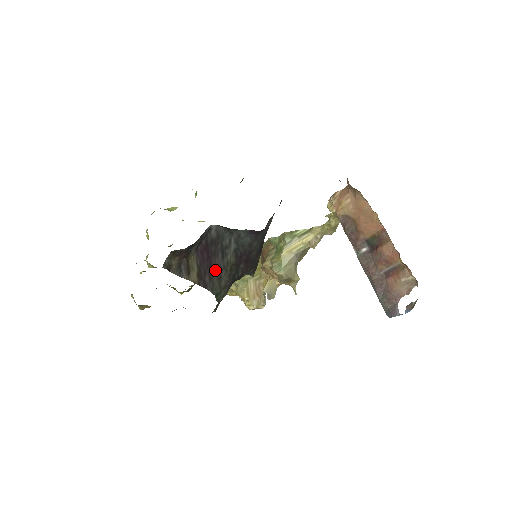
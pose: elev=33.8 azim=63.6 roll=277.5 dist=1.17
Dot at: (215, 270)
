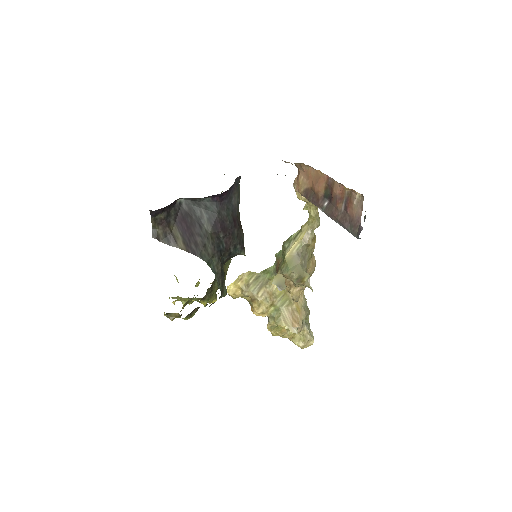
Dot at: (198, 238)
